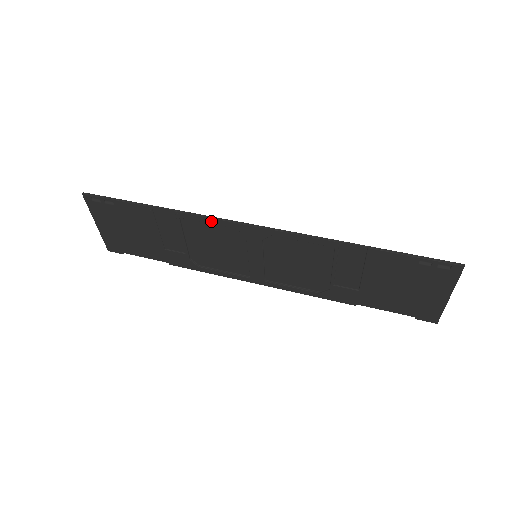
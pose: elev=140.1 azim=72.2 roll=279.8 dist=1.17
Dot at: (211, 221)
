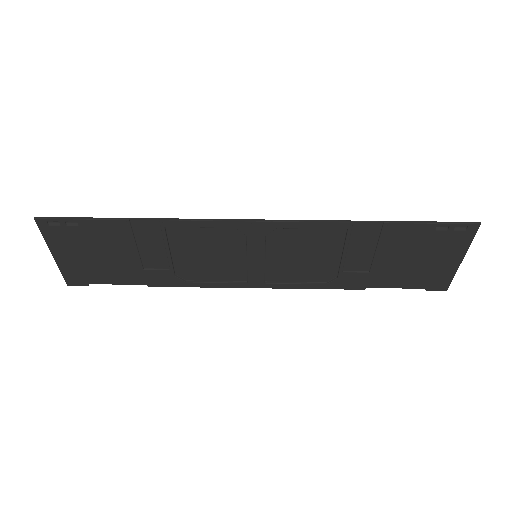
Dot at: (205, 224)
